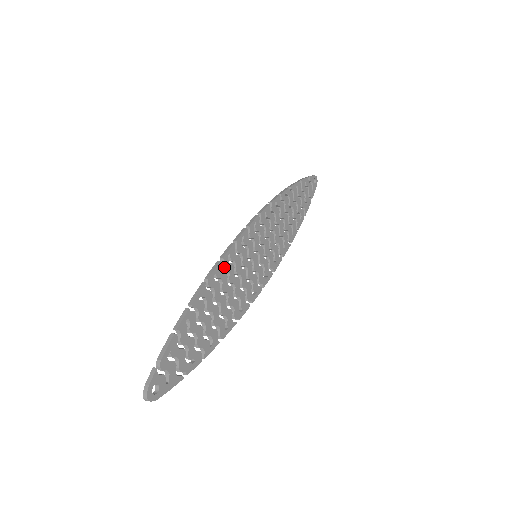
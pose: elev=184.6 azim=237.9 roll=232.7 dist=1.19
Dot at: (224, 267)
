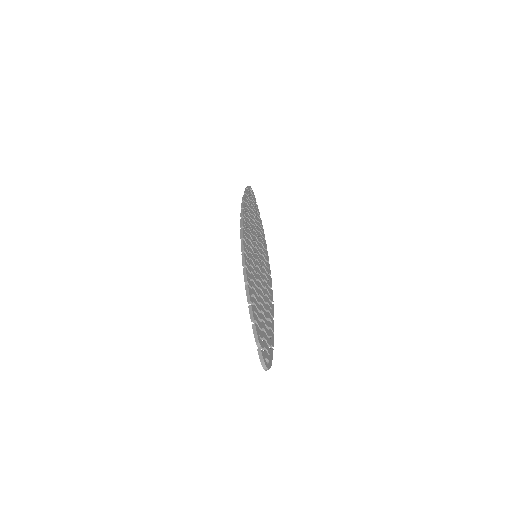
Dot at: (249, 270)
